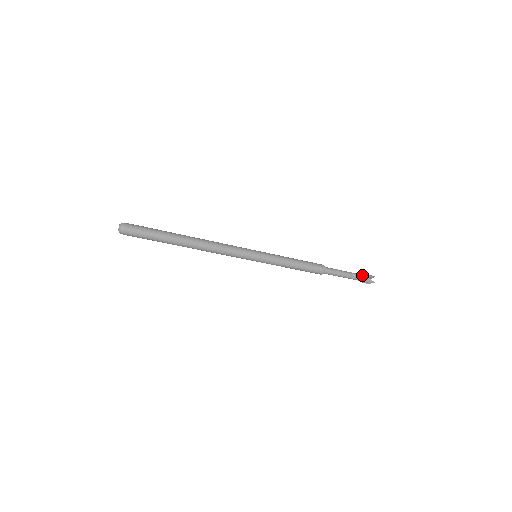
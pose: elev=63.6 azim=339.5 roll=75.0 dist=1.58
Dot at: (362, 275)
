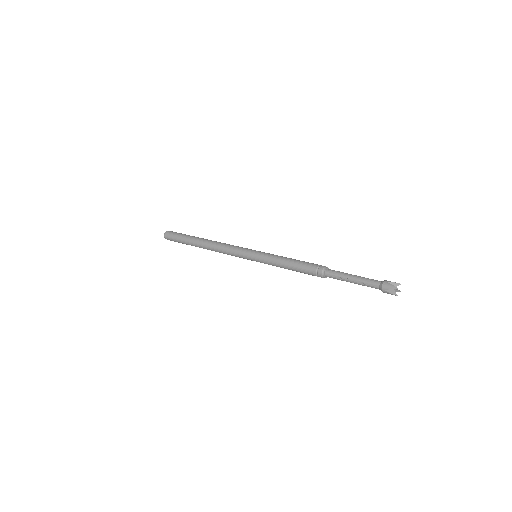
Dot at: (377, 284)
